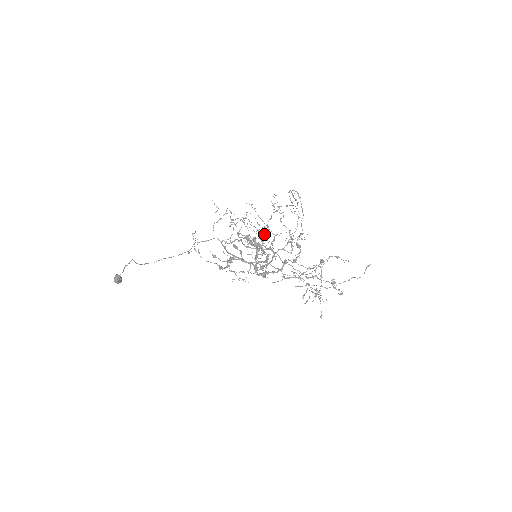
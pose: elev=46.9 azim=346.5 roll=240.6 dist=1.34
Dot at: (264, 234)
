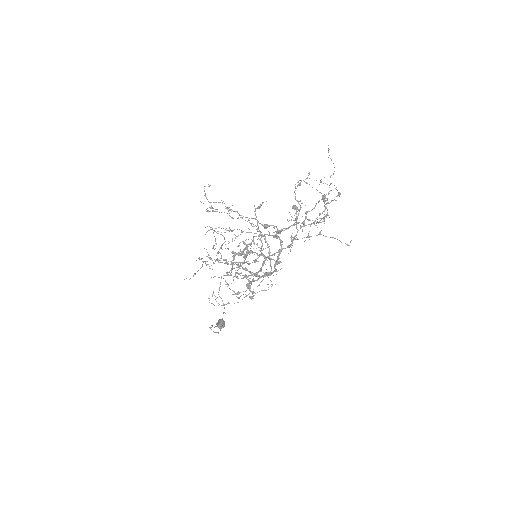
Dot at: occluded
